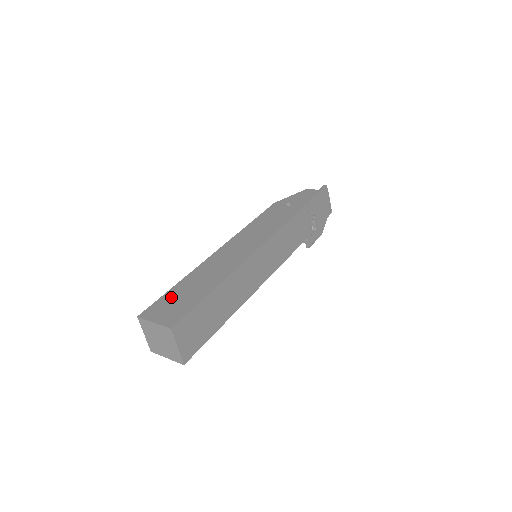
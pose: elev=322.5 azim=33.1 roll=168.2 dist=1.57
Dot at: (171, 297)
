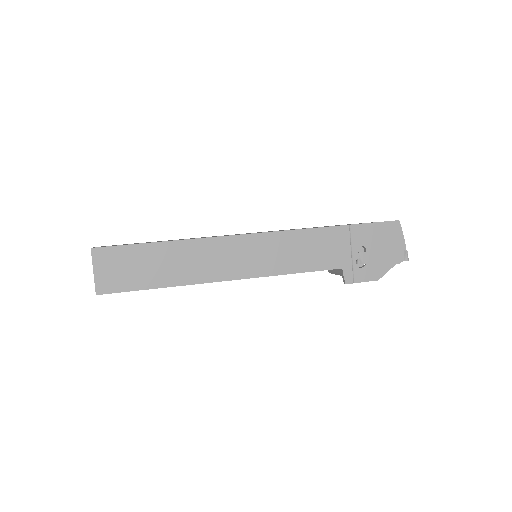
Dot at: occluded
